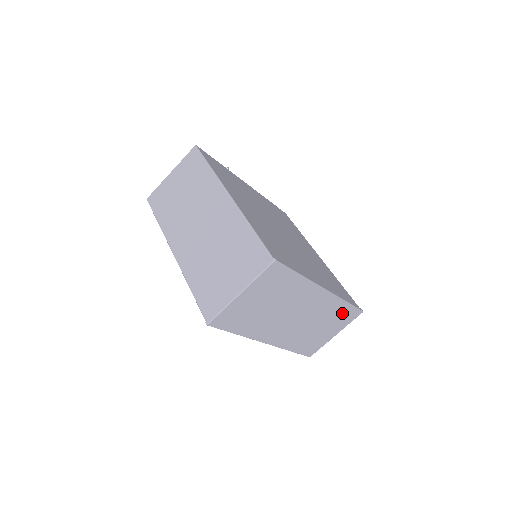
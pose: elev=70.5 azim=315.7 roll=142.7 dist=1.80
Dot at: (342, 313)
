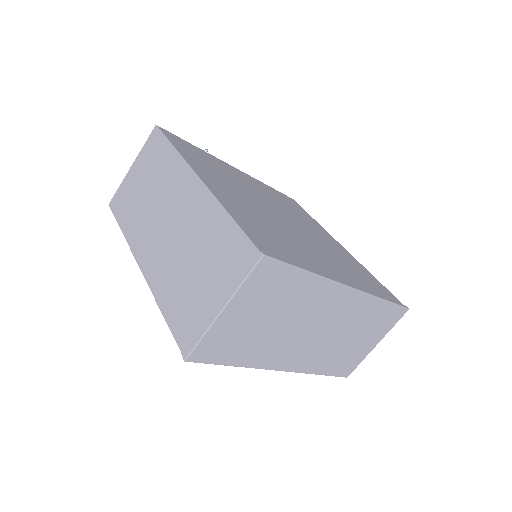
Dot at: (380, 315)
